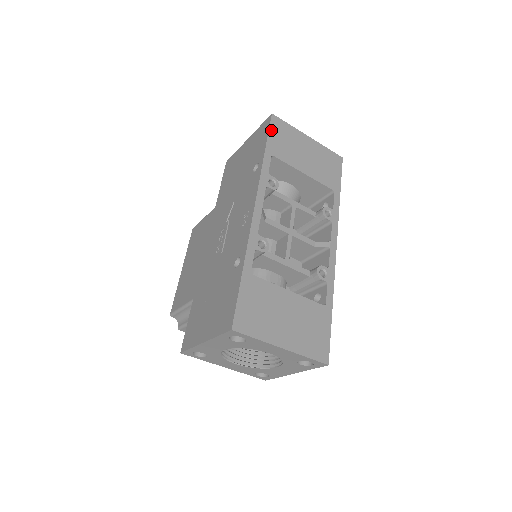
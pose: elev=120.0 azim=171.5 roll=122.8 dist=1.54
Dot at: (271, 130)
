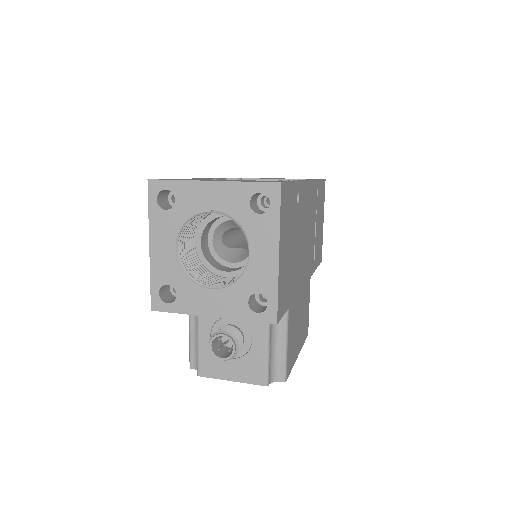
Dot at: occluded
